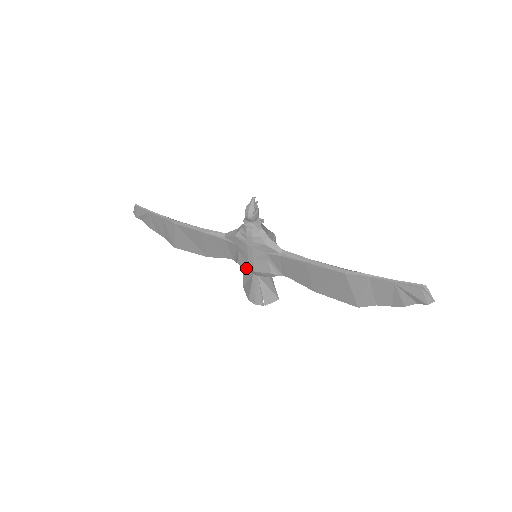
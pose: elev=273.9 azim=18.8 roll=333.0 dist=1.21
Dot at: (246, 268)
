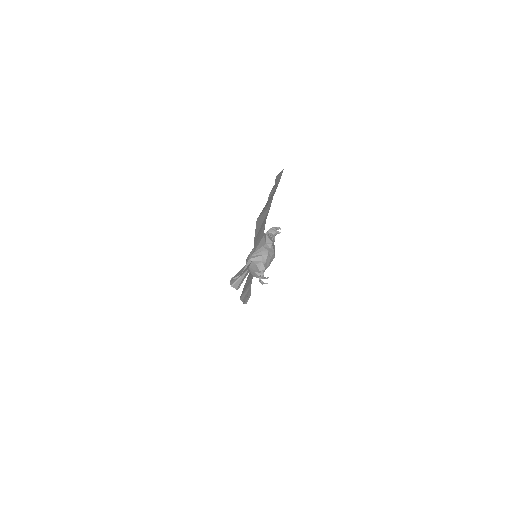
Dot at: occluded
